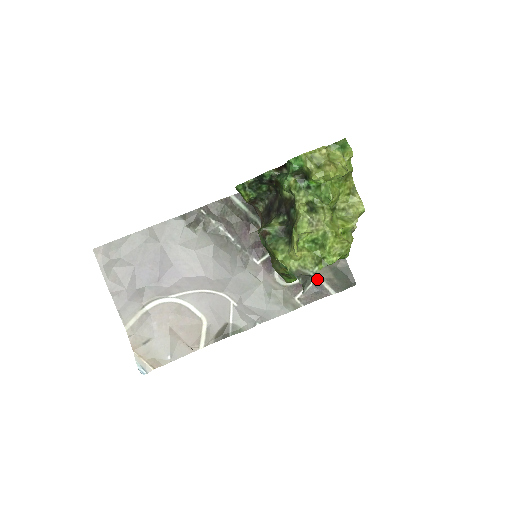
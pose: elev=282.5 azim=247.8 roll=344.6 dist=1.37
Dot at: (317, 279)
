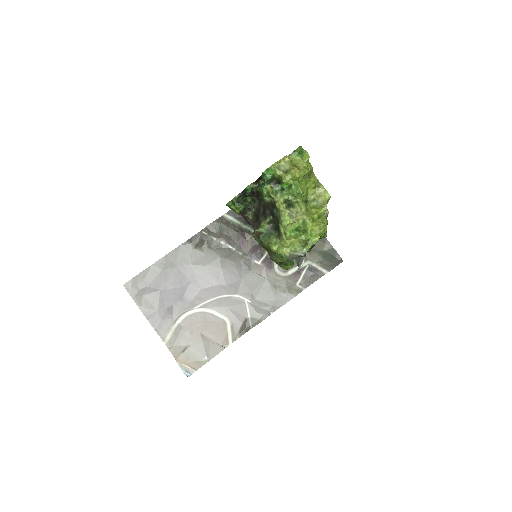
Dot at: (310, 264)
